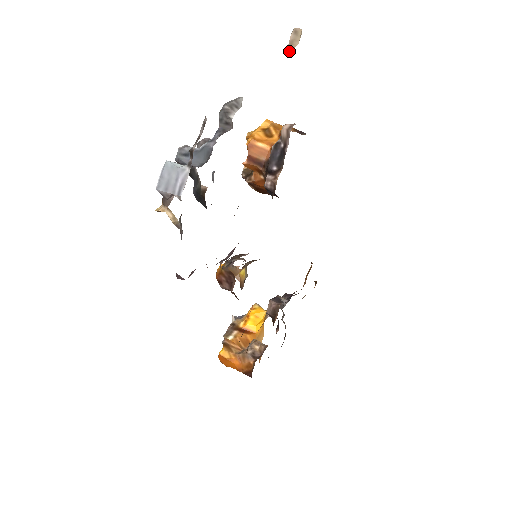
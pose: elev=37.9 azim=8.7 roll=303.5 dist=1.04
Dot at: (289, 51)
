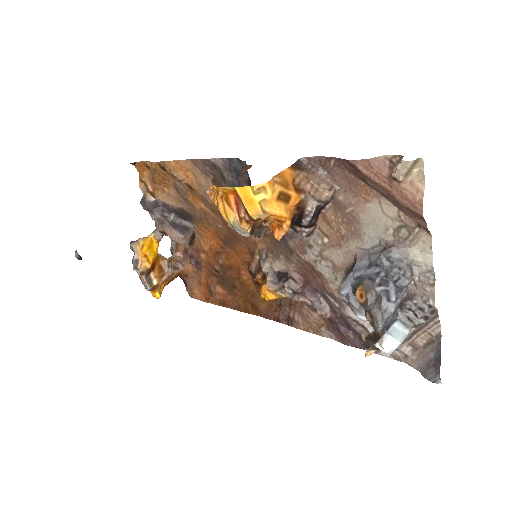
Dot at: (405, 179)
